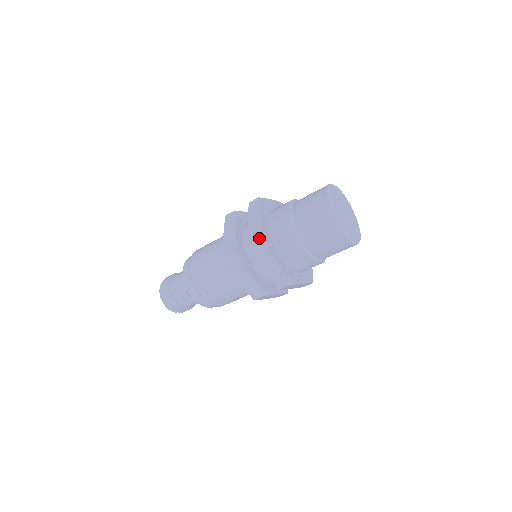
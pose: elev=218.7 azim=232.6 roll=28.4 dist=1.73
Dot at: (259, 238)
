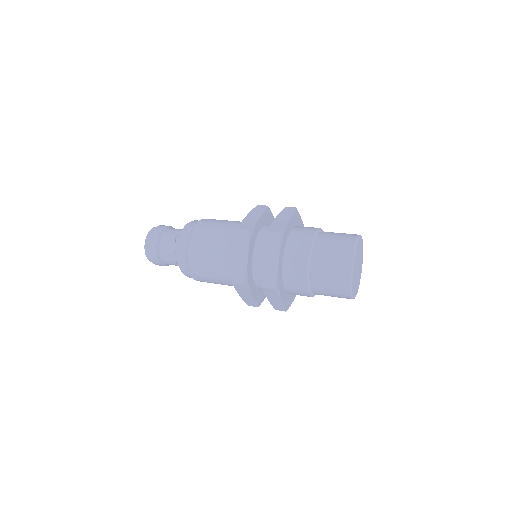
Dot at: (274, 288)
